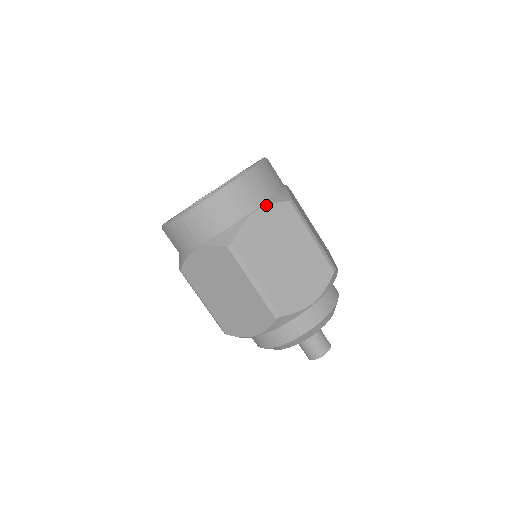
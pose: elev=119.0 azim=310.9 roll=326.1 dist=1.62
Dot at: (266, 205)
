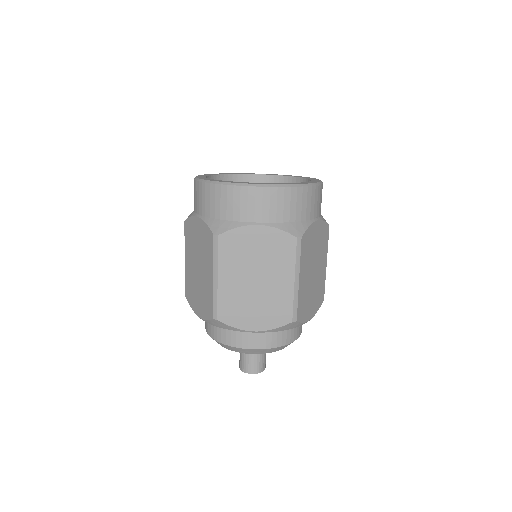
Dot at: (272, 226)
